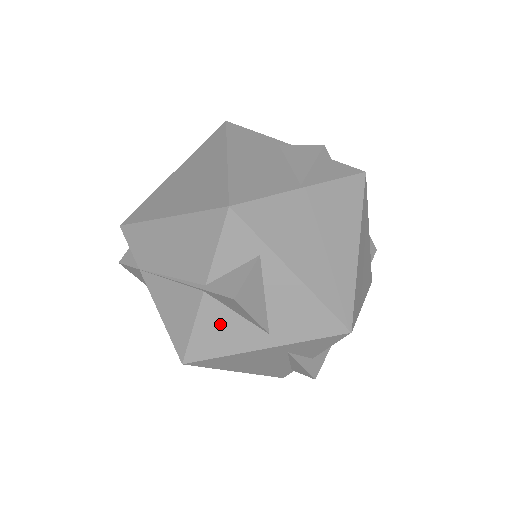
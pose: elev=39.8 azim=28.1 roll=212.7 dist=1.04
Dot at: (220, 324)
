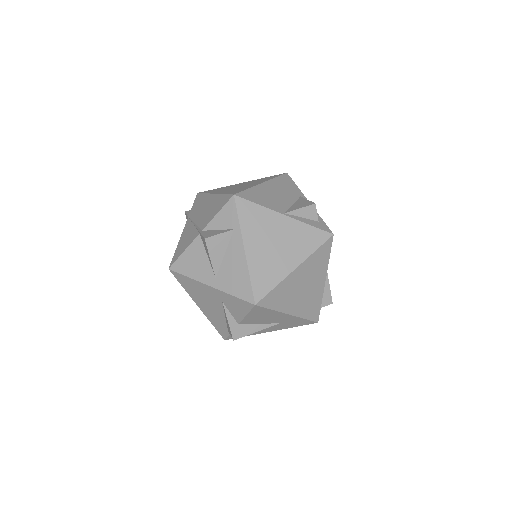
Dot at: (197, 257)
